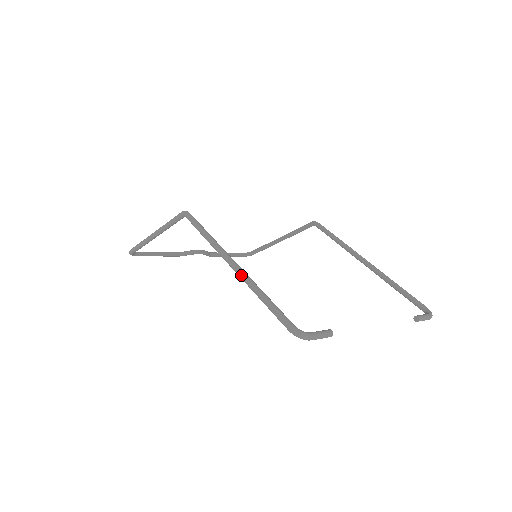
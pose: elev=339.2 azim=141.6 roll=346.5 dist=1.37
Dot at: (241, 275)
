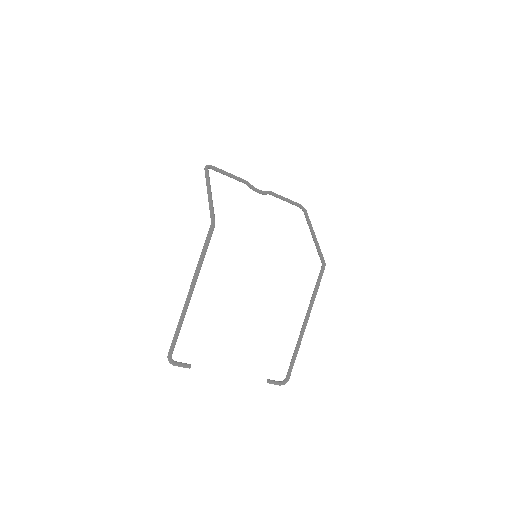
Dot at: (185, 304)
